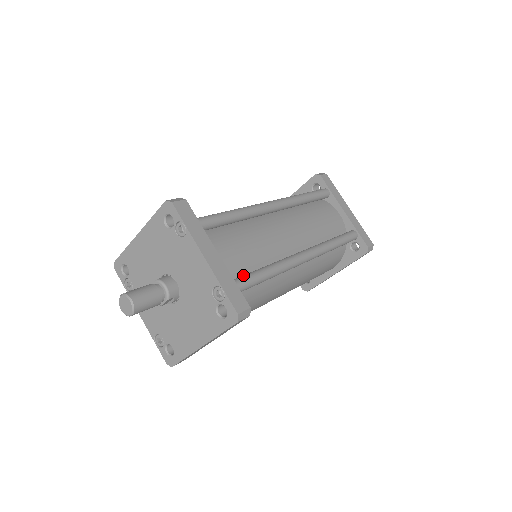
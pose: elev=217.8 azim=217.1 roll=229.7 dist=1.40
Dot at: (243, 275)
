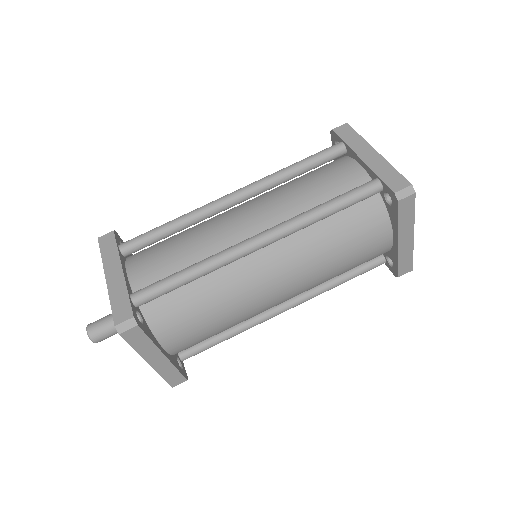
Dot at: (151, 285)
